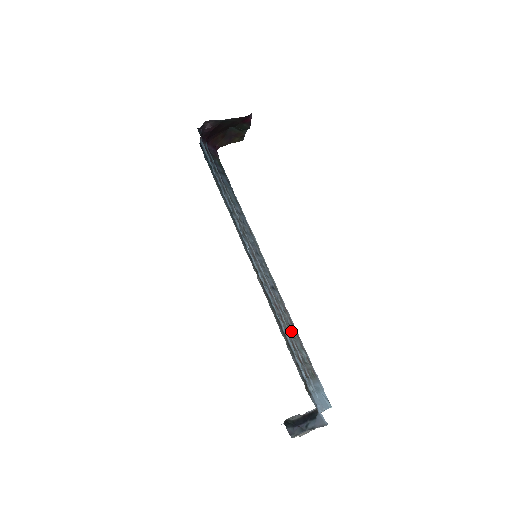
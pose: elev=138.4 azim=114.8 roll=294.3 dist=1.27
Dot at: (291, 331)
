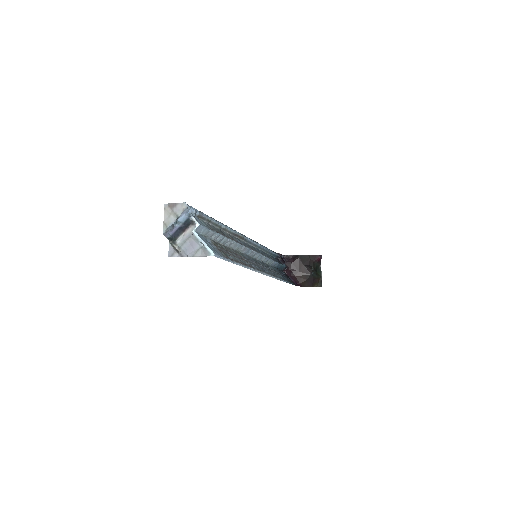
Dot at: (237, 258)
